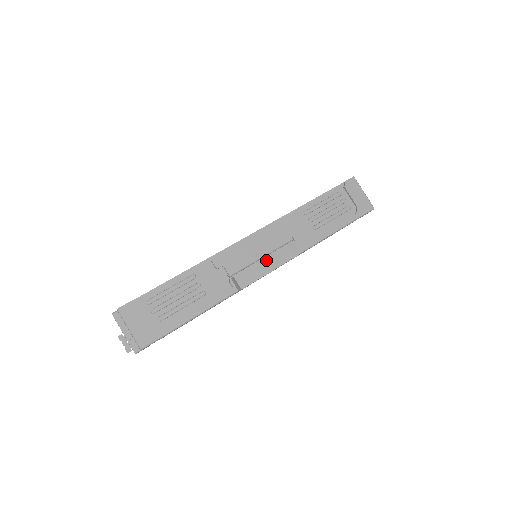
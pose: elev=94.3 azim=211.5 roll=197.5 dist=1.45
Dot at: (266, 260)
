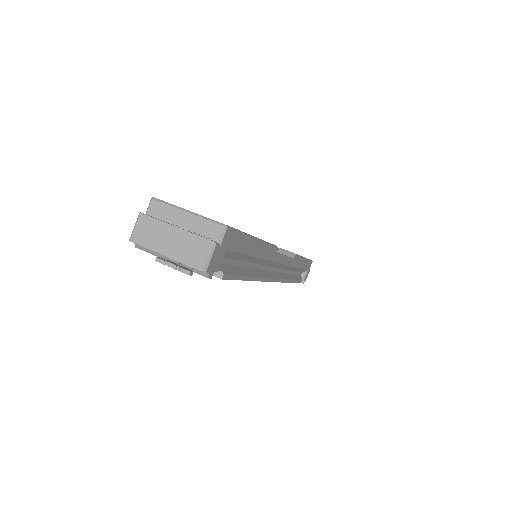
Dot at: occluded
